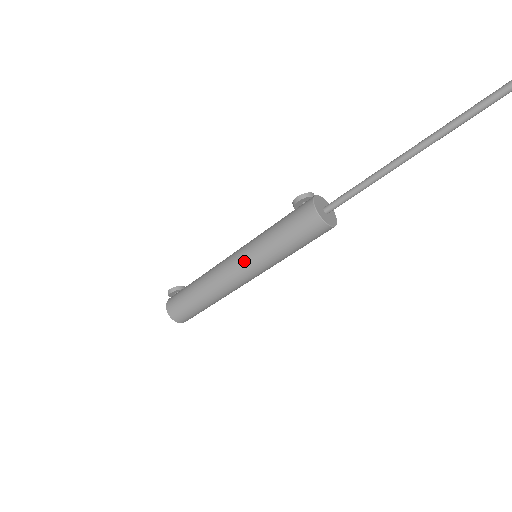
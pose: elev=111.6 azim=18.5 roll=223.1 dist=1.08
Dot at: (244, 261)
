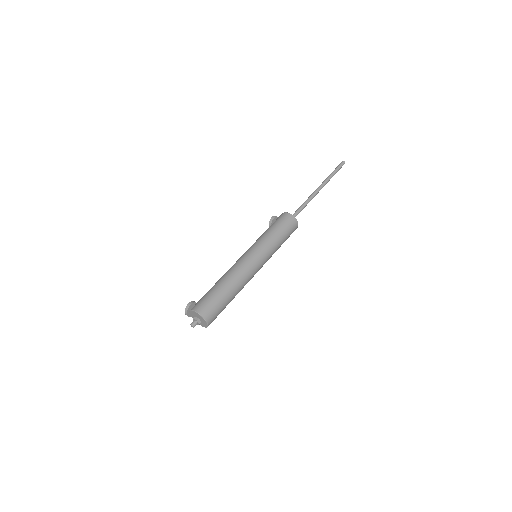
Dot at: (256, 251)
